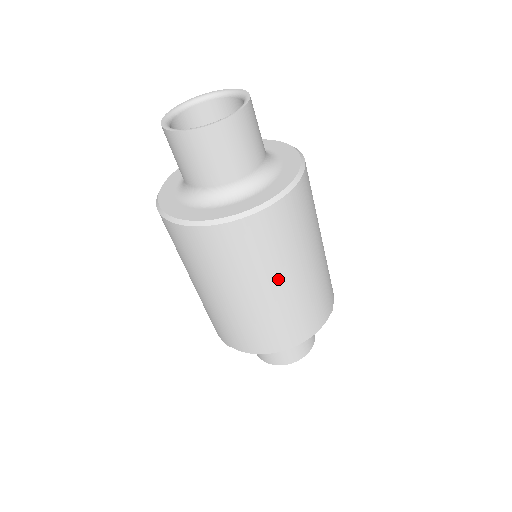
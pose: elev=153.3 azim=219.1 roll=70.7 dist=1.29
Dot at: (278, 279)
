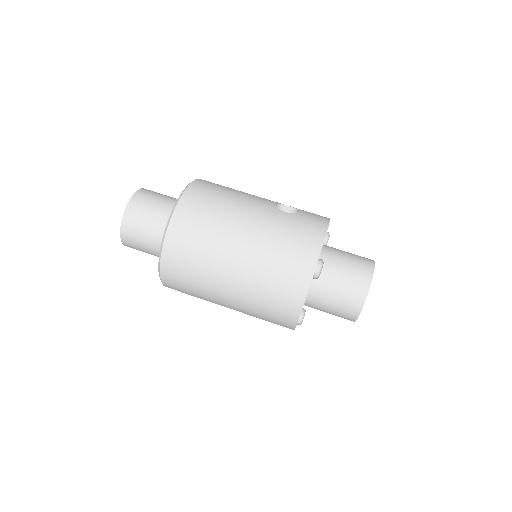
Dot at: (220, 289)
